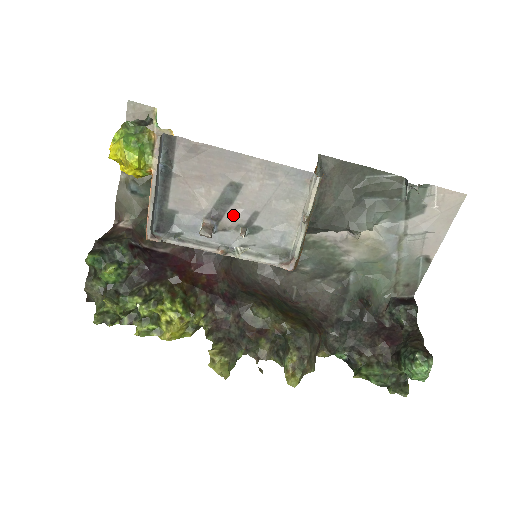
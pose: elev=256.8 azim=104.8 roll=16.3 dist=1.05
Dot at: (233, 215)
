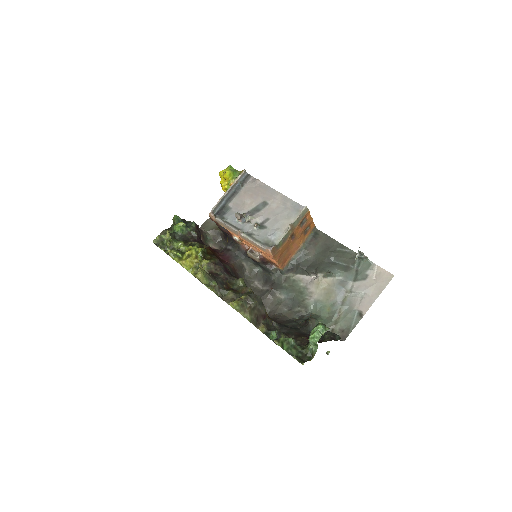
Dot at: (256, 216)
